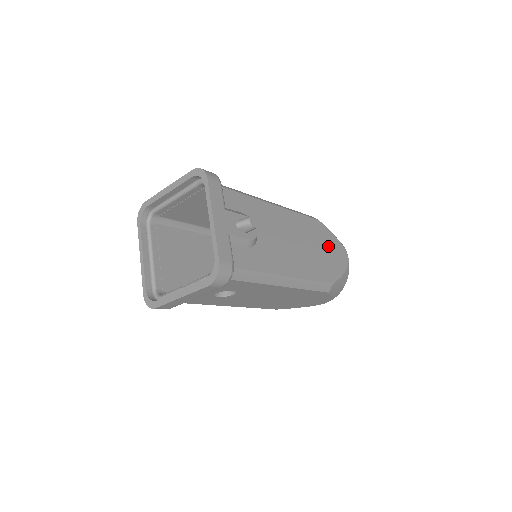
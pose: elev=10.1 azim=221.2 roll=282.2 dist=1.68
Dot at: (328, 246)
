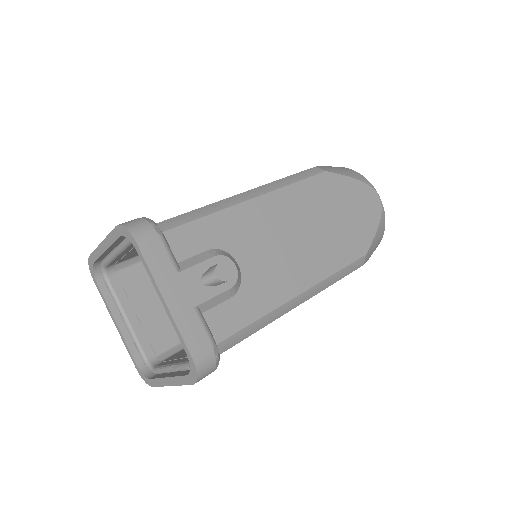
Dot at: (347, 202)
